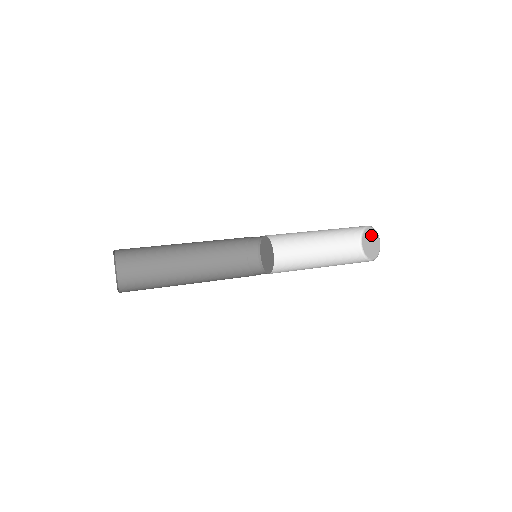
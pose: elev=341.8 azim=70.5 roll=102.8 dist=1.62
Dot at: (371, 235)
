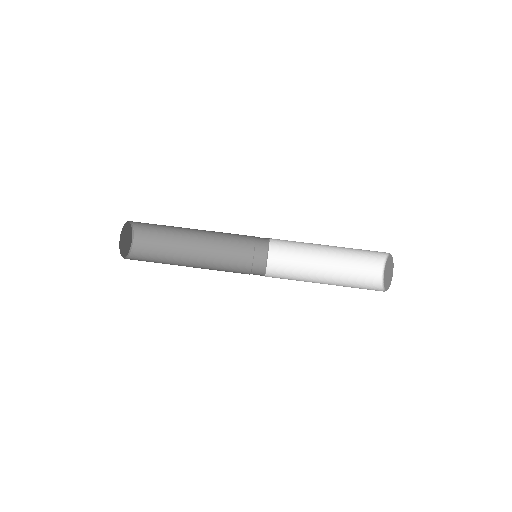
Dot at: (389, 278)
